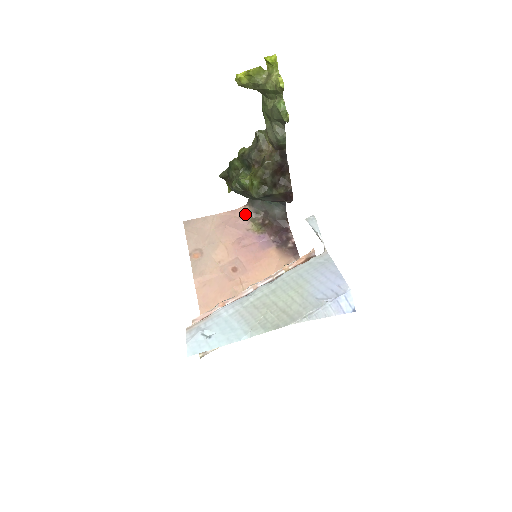
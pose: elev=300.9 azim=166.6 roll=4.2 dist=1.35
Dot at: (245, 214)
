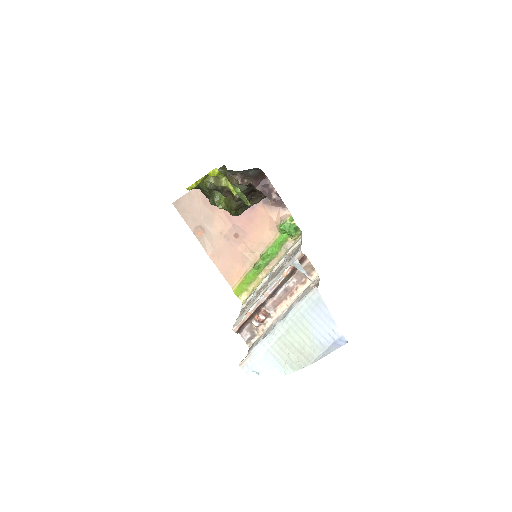
Dot at: occluded
